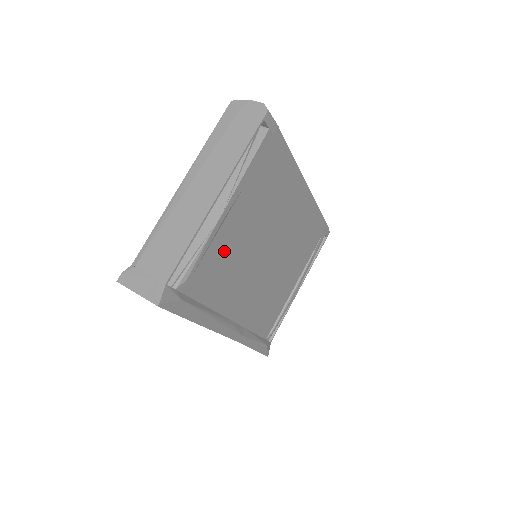
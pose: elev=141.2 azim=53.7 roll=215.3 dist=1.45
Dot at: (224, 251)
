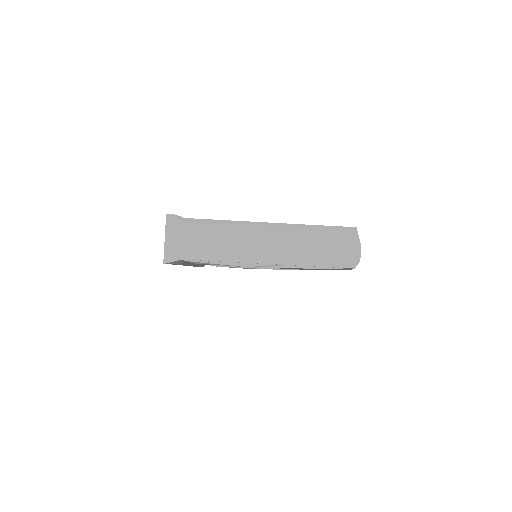
Dot at: occluded
